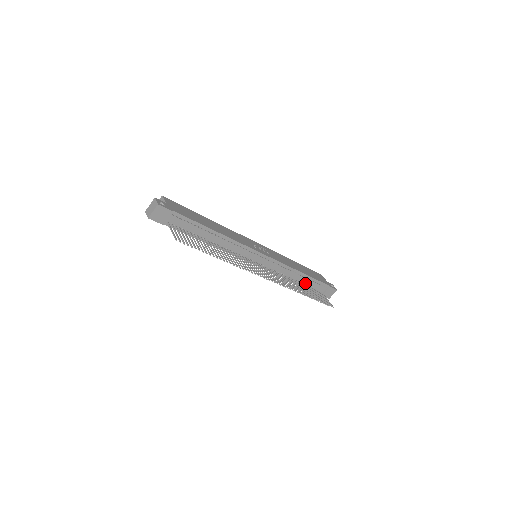
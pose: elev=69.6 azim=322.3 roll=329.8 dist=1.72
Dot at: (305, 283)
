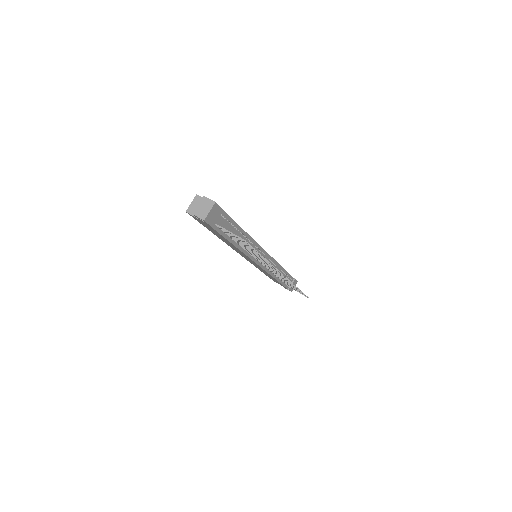
Dot at: occluded
